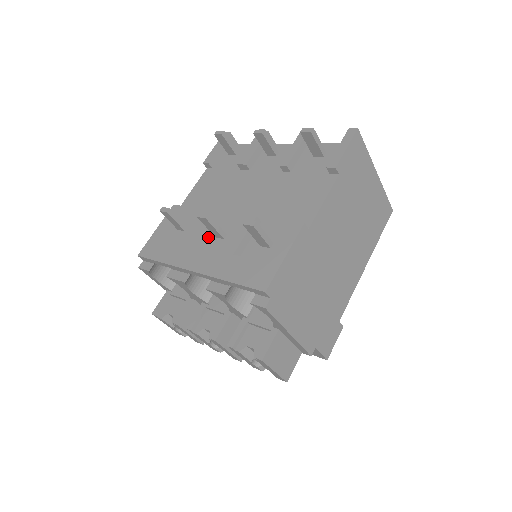
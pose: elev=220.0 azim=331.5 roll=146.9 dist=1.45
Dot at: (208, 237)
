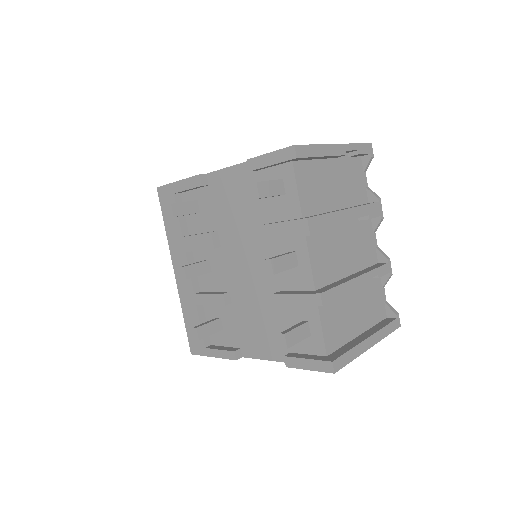
Dot at: (203, 251)
